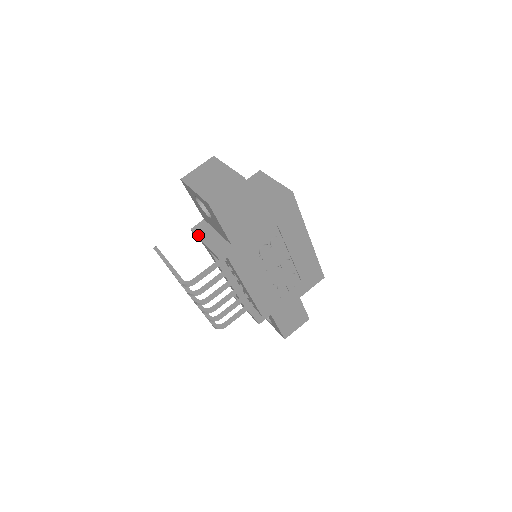
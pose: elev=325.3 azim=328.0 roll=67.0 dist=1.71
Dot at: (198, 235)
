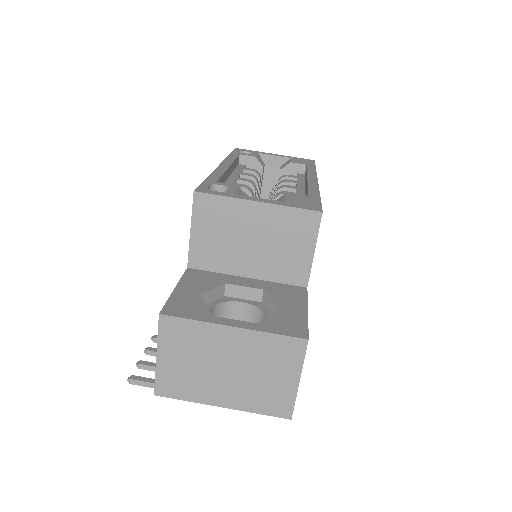
Dot at: occluded
